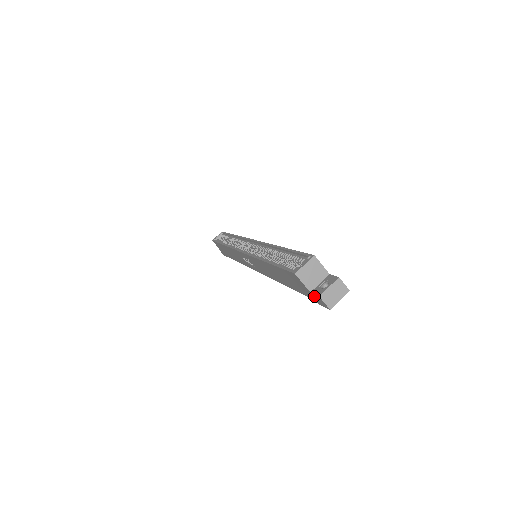
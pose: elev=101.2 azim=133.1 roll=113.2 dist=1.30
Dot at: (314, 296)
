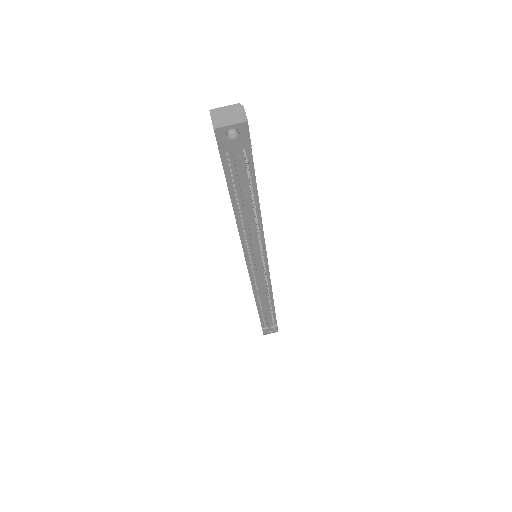
Dot at: occluded
